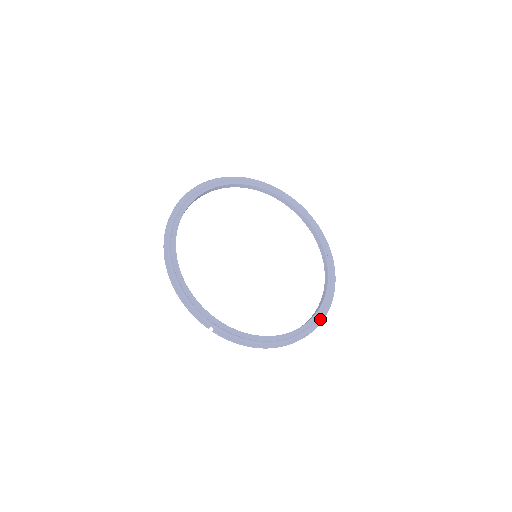
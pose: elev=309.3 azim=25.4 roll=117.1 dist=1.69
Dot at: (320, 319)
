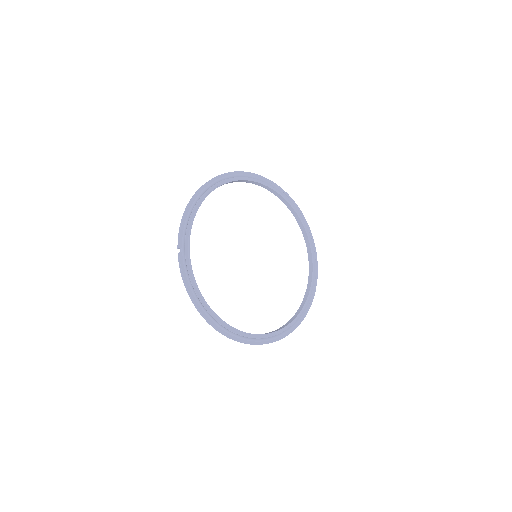
Dot at: (249, 341)
